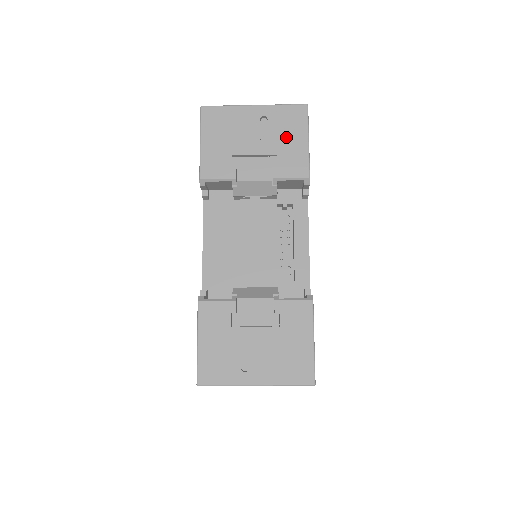
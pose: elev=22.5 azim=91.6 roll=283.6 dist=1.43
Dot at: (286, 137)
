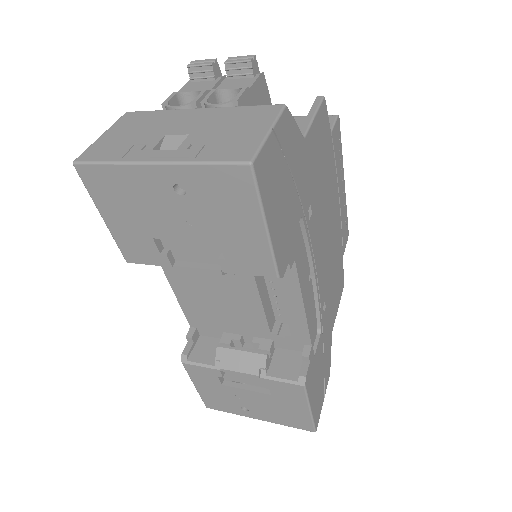
Dot at: (226, 220)
